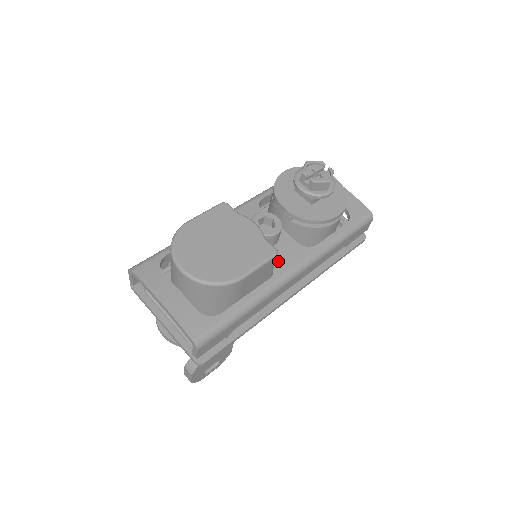
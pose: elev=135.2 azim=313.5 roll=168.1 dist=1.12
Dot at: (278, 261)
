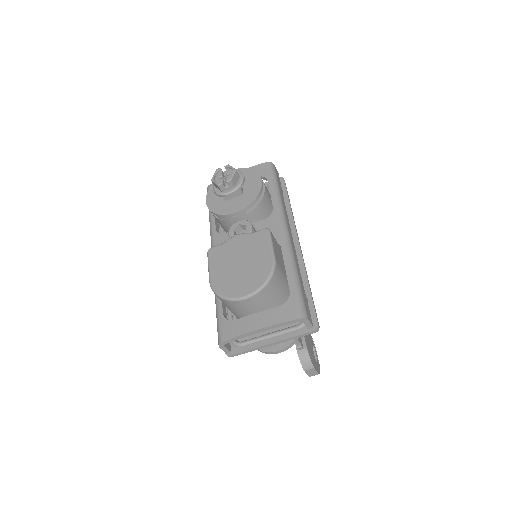
Dot at: occluded
